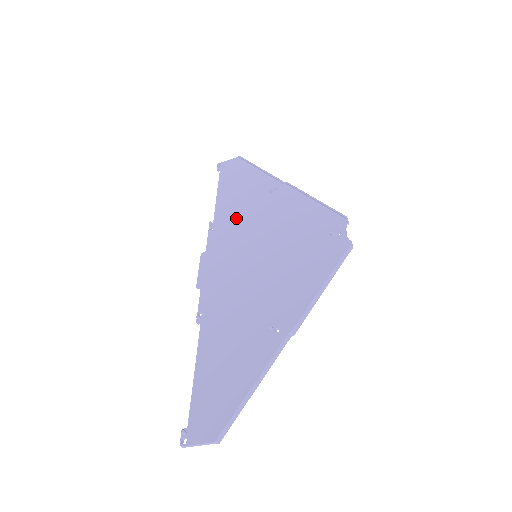
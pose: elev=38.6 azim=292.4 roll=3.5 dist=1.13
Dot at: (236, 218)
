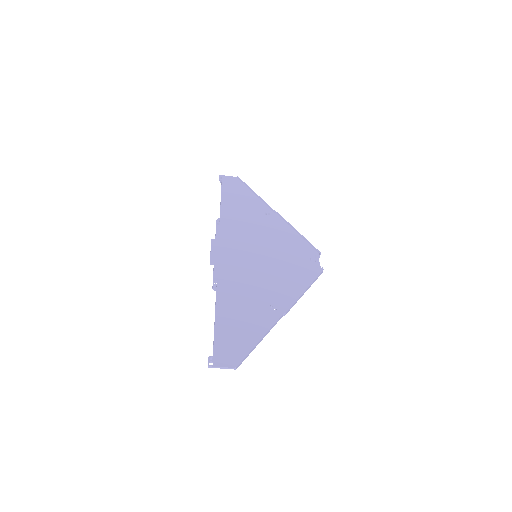
Dot at: (239, 223)
